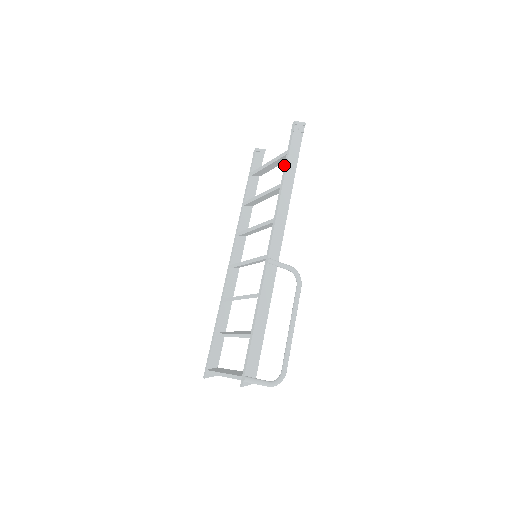
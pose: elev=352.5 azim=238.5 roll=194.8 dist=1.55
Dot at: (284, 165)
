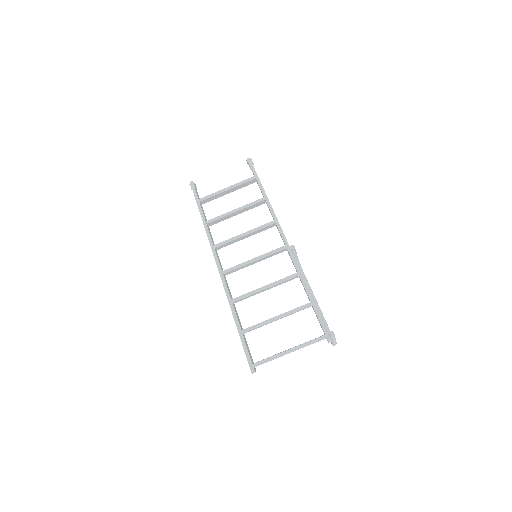
Dot at: (259, 185)
